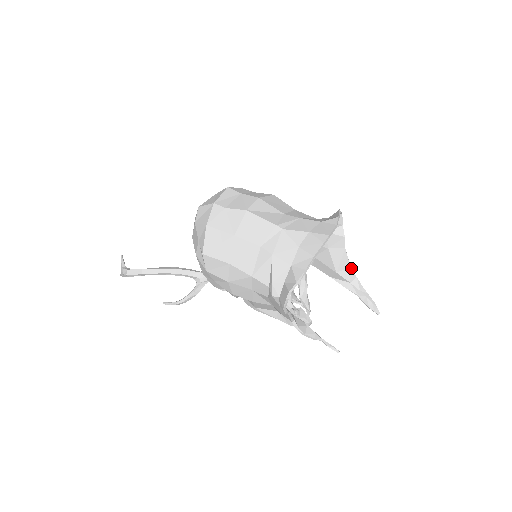
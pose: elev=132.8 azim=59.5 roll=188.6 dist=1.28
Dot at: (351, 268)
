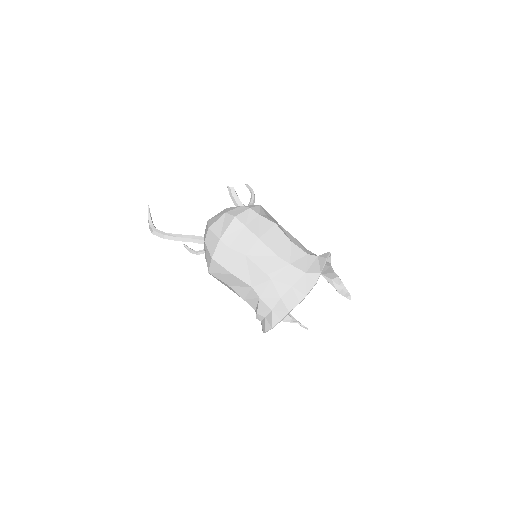
Dot at: (334, 273)
